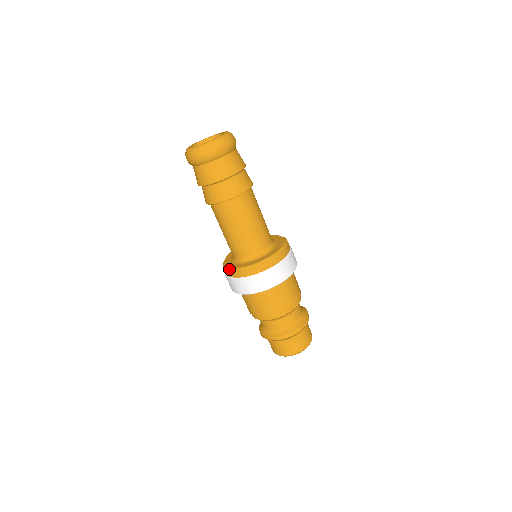
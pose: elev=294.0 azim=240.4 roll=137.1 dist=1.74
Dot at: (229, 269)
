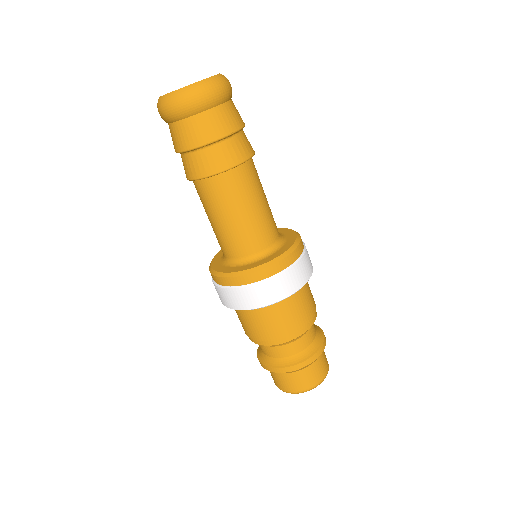
Dot at: (247, 271)
